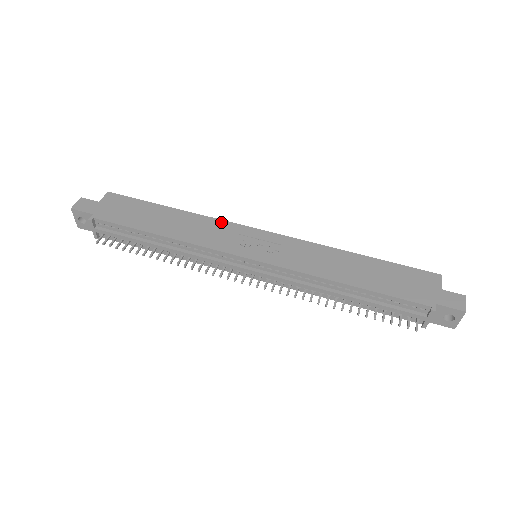
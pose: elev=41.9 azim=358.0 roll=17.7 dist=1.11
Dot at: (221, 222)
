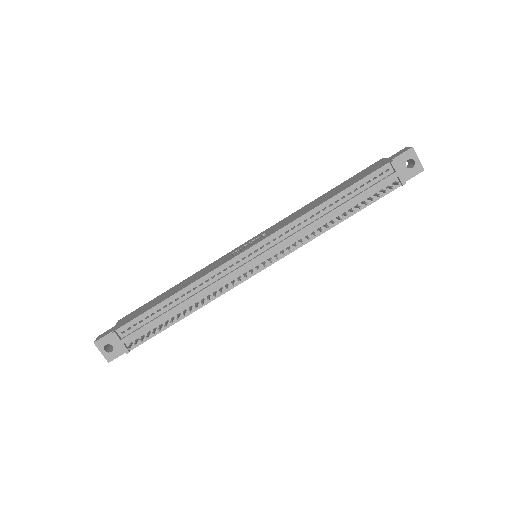
Dot at: (215, 262)
